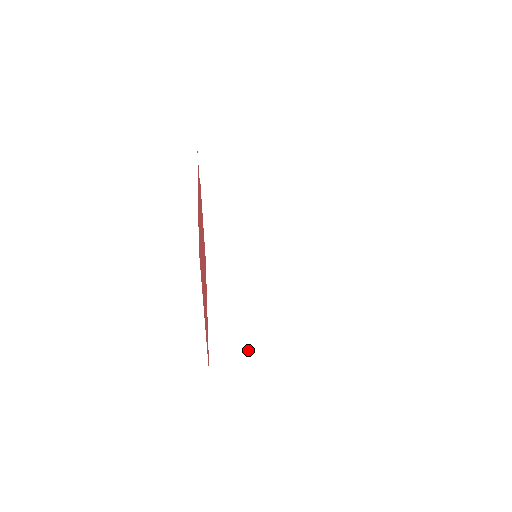
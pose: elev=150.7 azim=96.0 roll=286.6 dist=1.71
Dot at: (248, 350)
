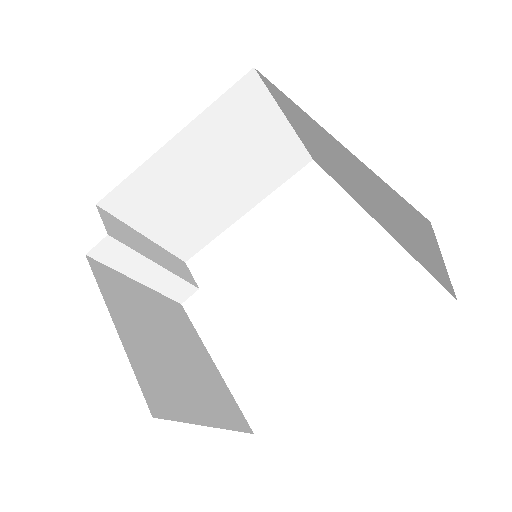
Dot at: occluded
